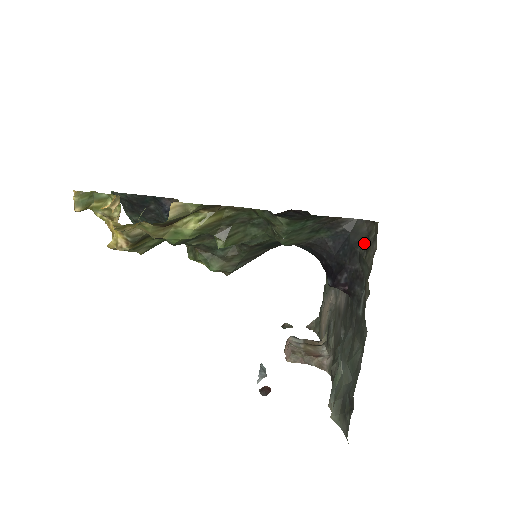
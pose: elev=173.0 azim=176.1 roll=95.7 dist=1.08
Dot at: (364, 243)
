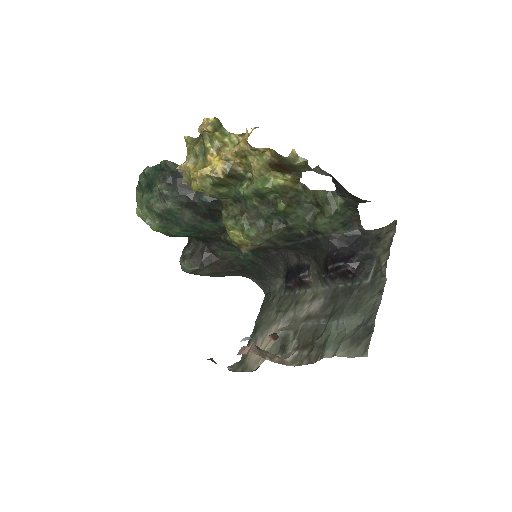
Dot at: (375, 239)
